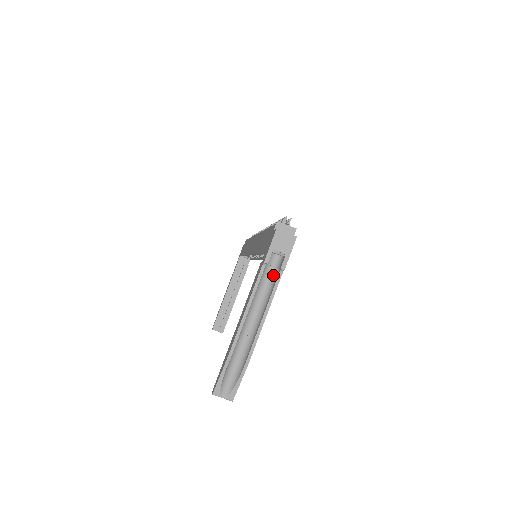
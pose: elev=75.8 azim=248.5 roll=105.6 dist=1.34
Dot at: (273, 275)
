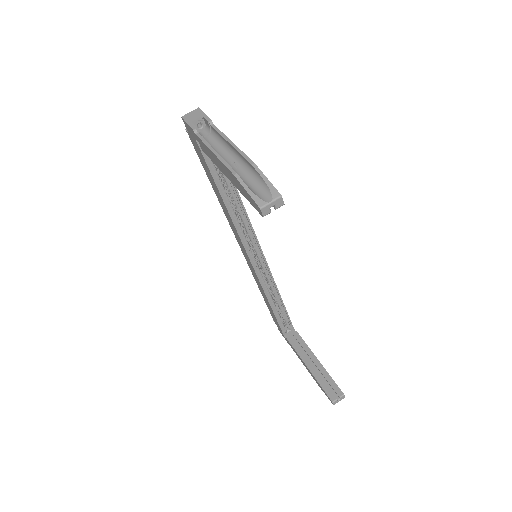
Dot at: (213, 137)
